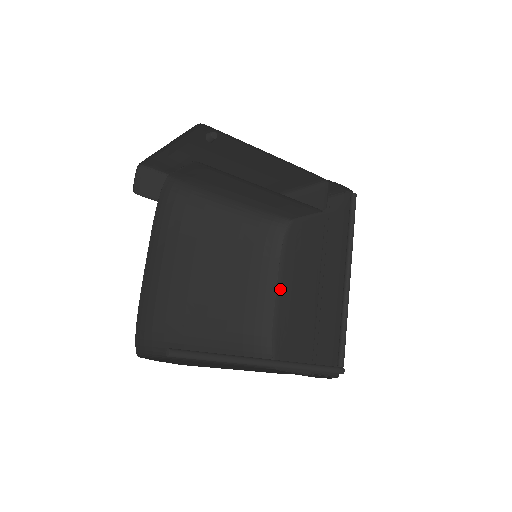
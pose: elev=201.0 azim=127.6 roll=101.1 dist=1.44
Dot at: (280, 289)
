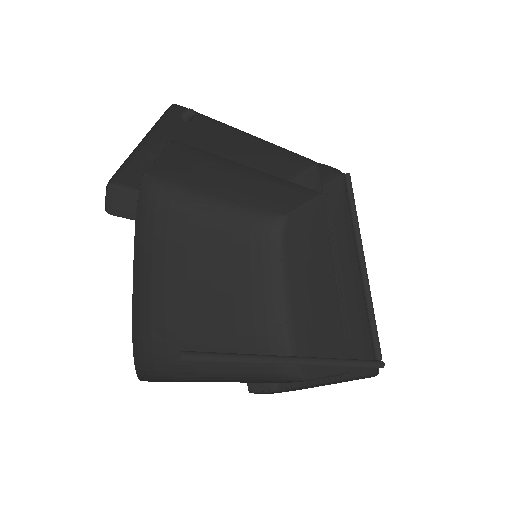
Dot at: (288, 292)
